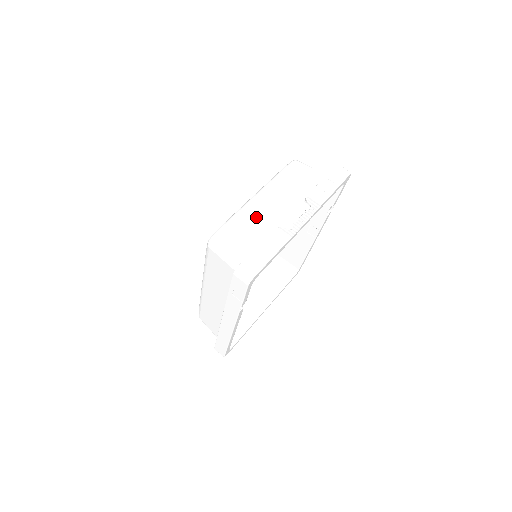
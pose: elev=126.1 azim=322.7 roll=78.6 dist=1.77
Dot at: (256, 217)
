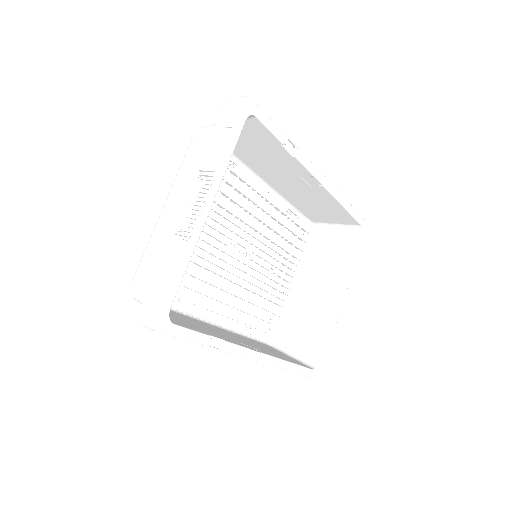
Dot at: (164, 234)
